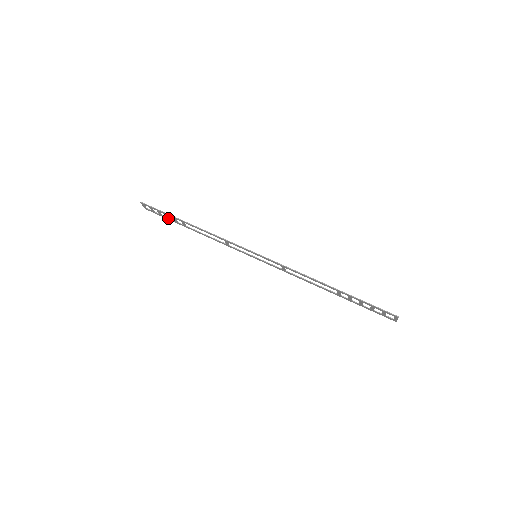
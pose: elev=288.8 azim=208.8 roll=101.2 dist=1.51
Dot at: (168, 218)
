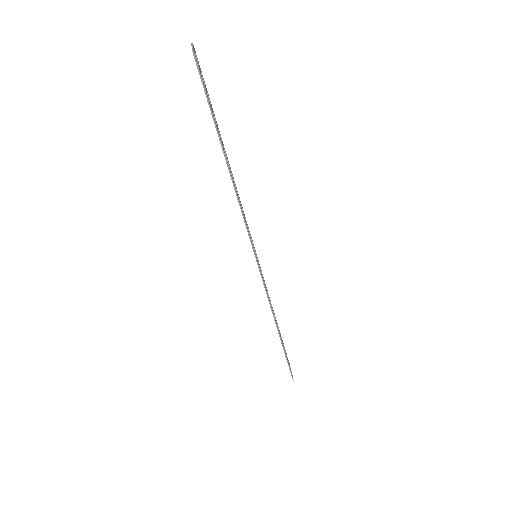
Dot at: occluded
